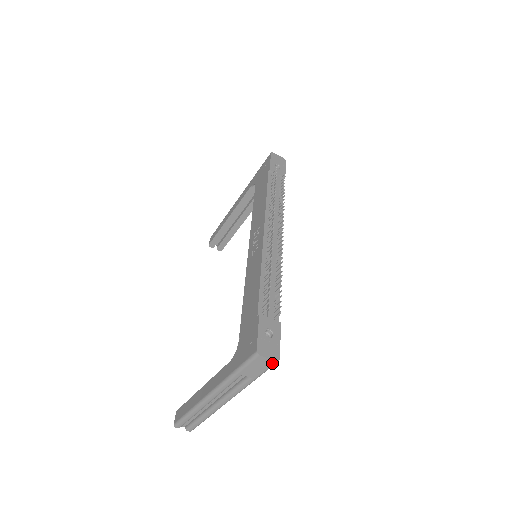
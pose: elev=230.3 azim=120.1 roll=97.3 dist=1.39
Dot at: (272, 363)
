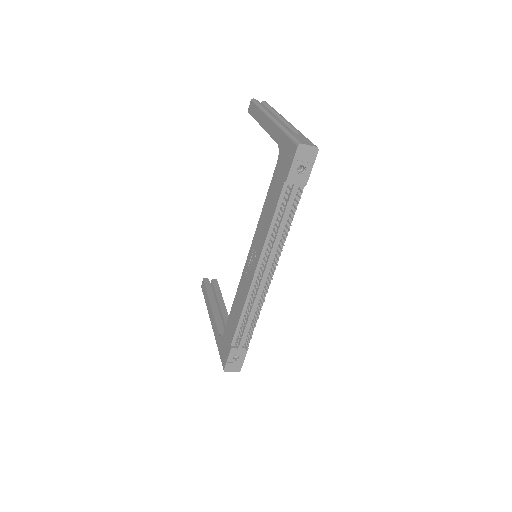
Dot at: (236, 369)
